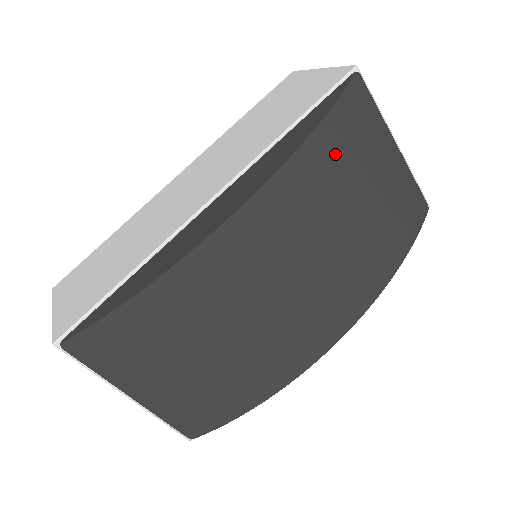
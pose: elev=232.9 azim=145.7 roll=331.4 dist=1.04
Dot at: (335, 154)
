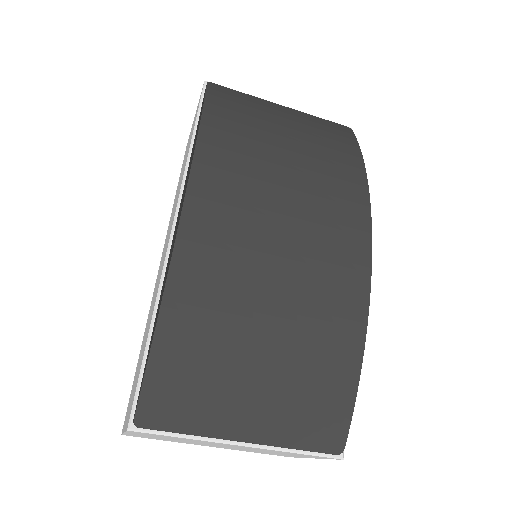
Dot at: (232, 123)
